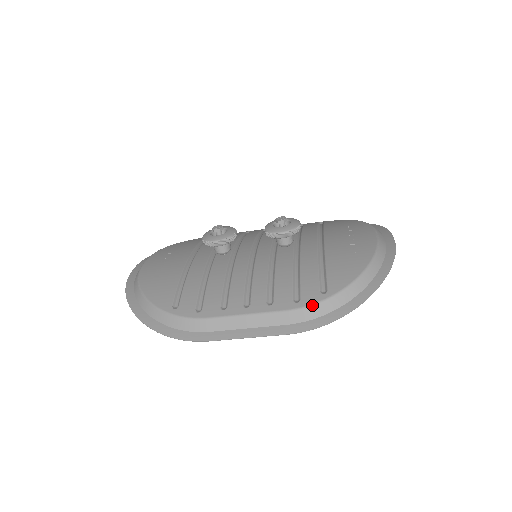
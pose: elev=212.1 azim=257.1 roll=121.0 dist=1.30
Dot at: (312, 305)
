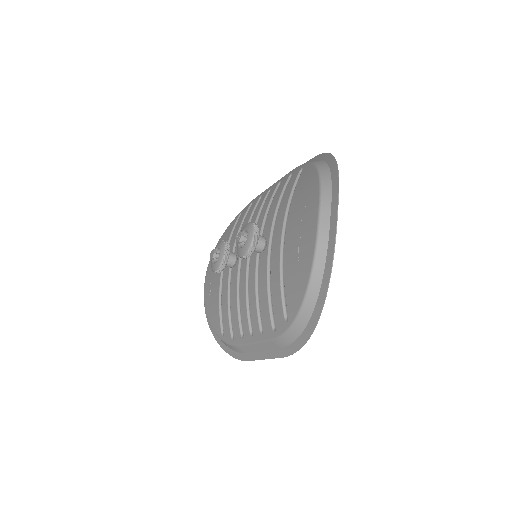
Dot at: (283, 334)
